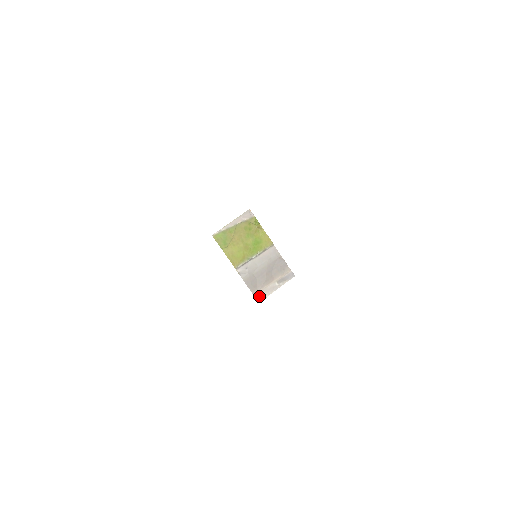
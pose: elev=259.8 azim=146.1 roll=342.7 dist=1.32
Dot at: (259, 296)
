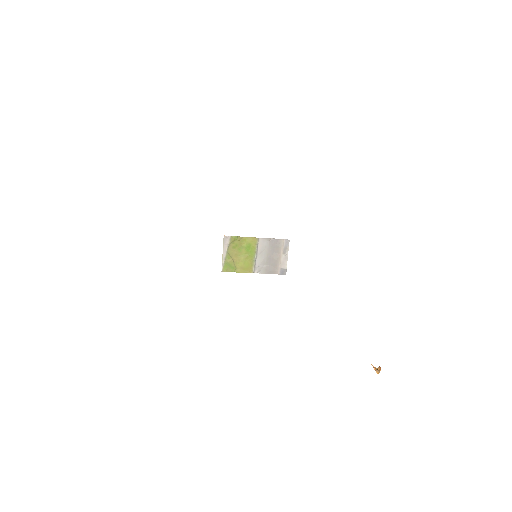
Dot at: (282, 272)
